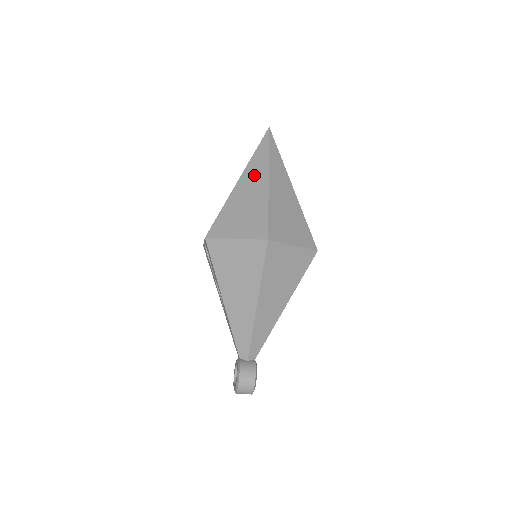
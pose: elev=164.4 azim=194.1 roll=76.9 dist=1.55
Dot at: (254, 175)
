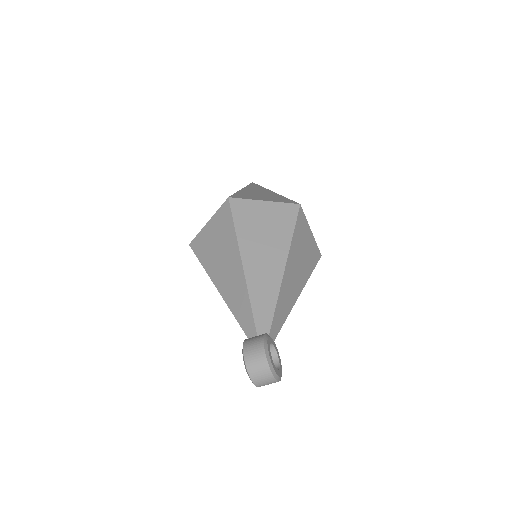
Dot at: occluded
